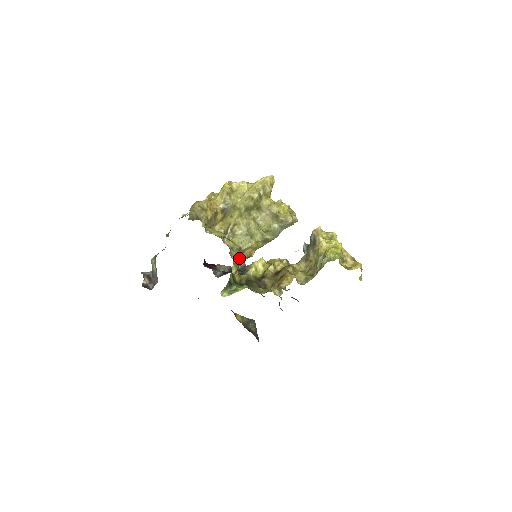
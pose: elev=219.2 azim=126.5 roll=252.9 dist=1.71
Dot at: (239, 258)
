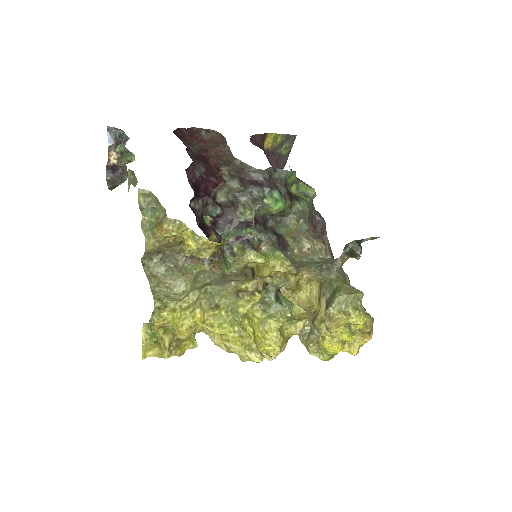
Dot at: occluded
